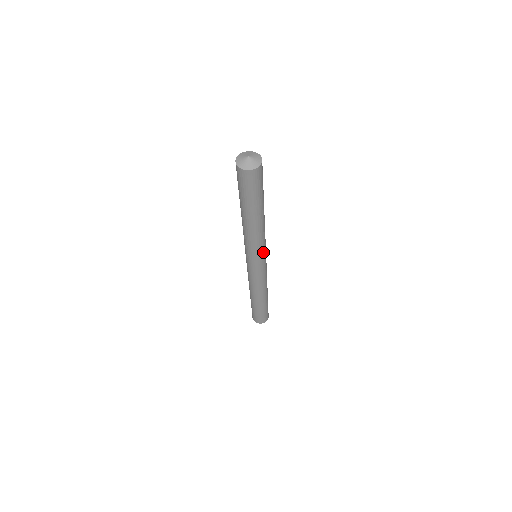
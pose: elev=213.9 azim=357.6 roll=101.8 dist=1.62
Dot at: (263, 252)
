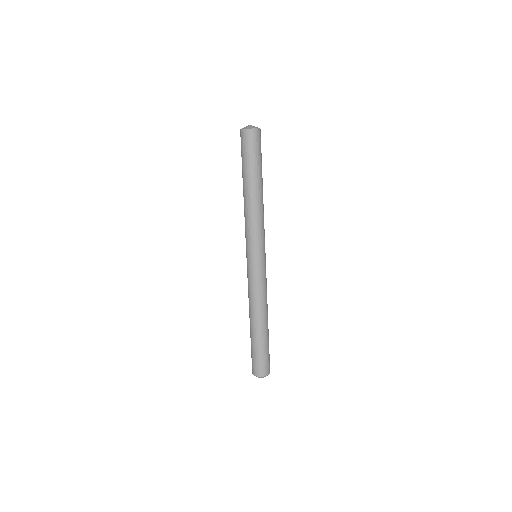
Dot at: (255, 243)
